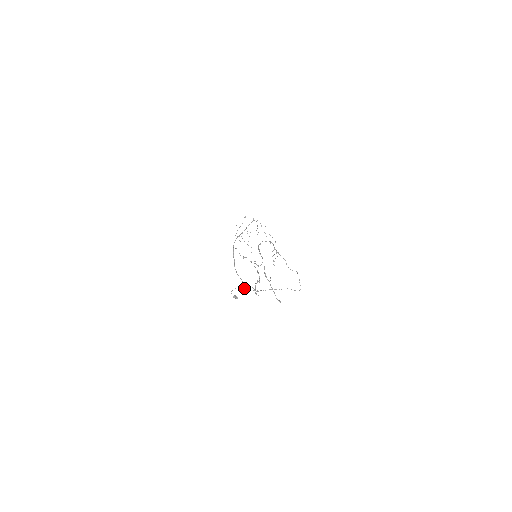
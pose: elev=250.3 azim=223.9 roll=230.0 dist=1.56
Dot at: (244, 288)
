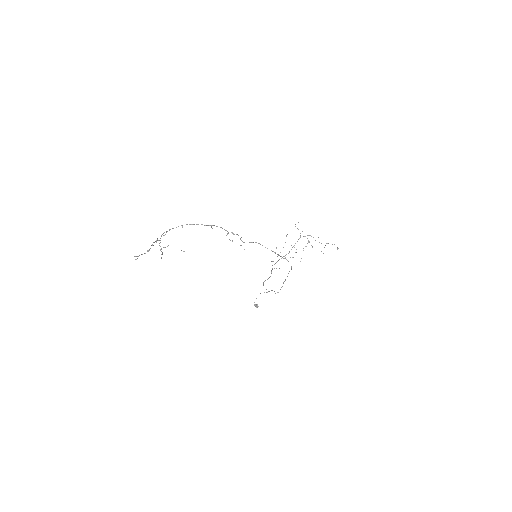
Dot at: (260, 293)
